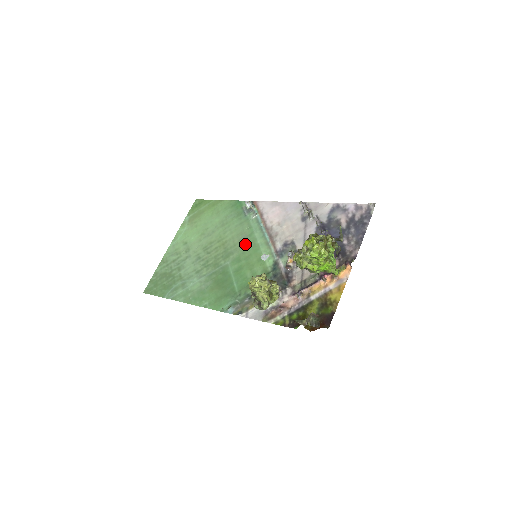
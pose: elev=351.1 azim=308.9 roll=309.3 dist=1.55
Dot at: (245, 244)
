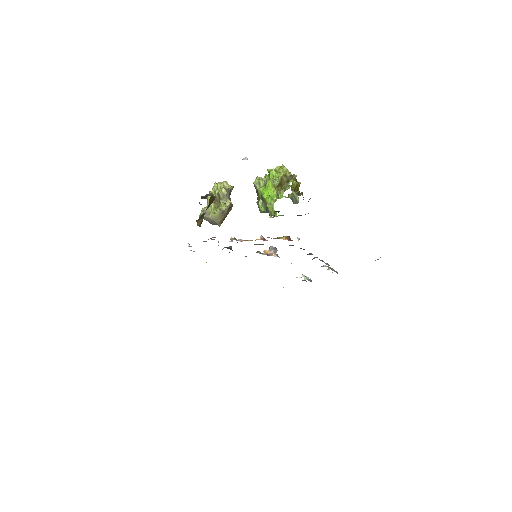
Dot at: occluded
